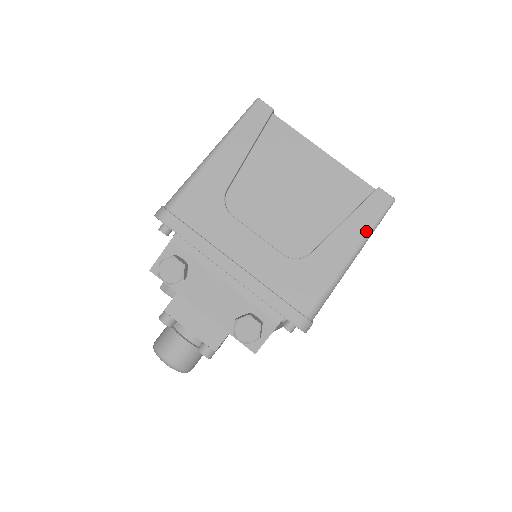
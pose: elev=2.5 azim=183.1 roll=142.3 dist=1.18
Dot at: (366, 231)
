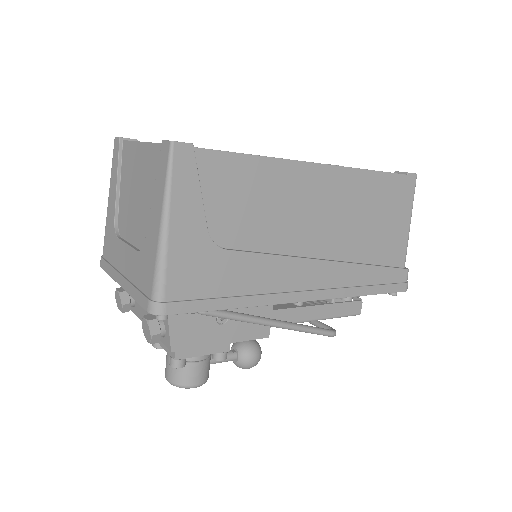
Dot at: (163, 189)
